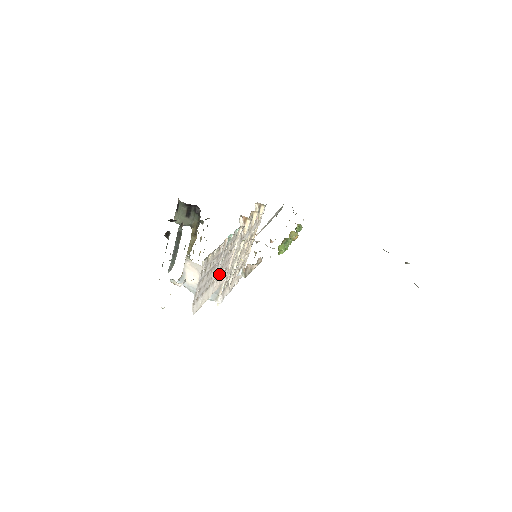
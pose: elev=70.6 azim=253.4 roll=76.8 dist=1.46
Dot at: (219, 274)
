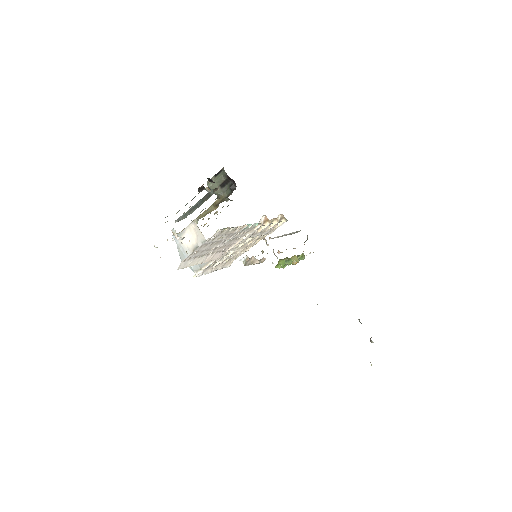
Dot at: (217, 251)
